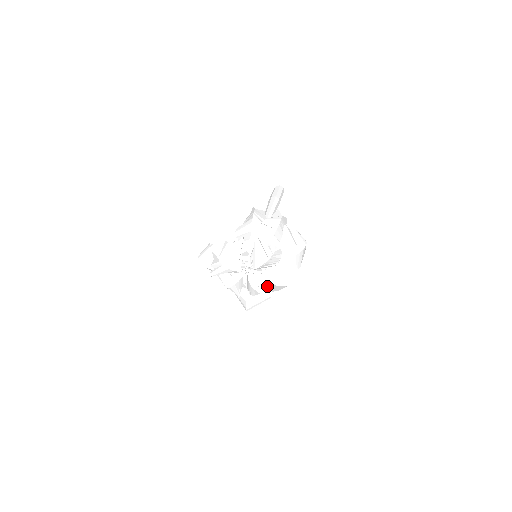
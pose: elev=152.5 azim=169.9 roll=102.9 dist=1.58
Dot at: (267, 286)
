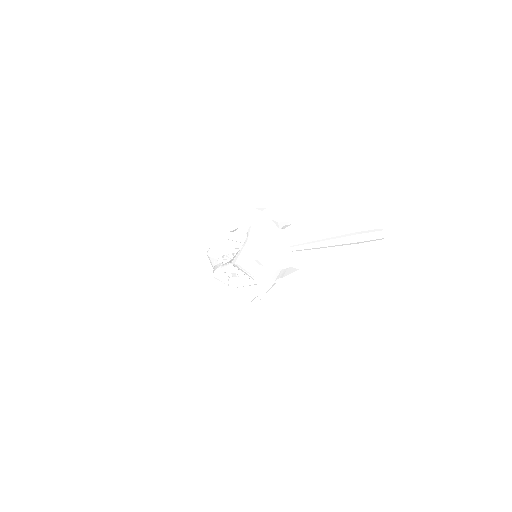
Dot at: (237, 270)
